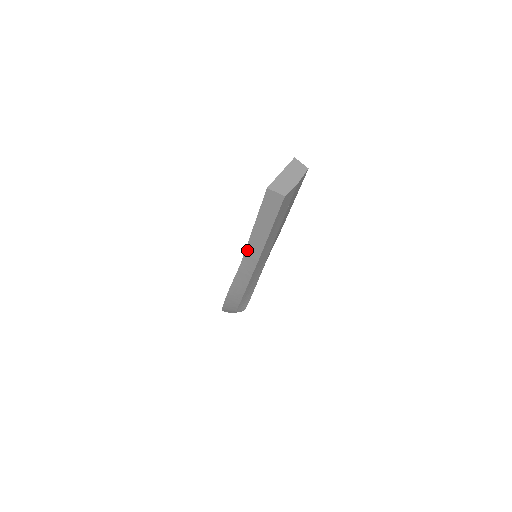
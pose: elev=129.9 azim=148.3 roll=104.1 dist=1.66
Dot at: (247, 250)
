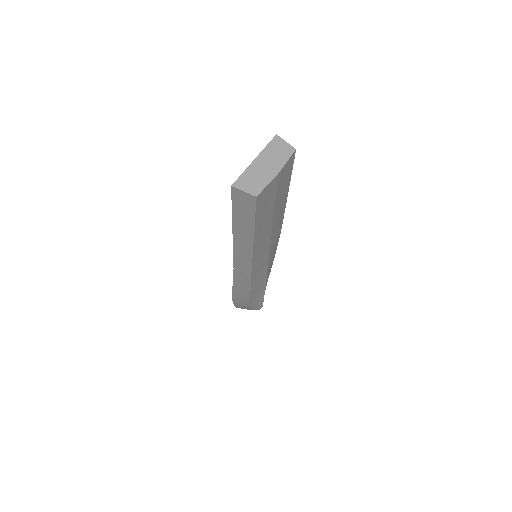
Dot at: (235, 256)
